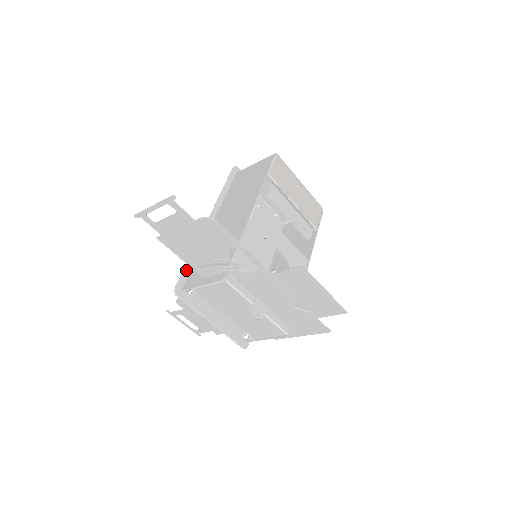
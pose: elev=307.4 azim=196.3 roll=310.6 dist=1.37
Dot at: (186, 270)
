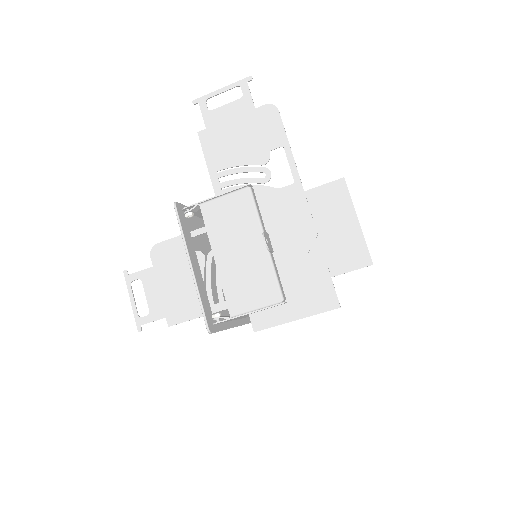
Dot at: occluded
